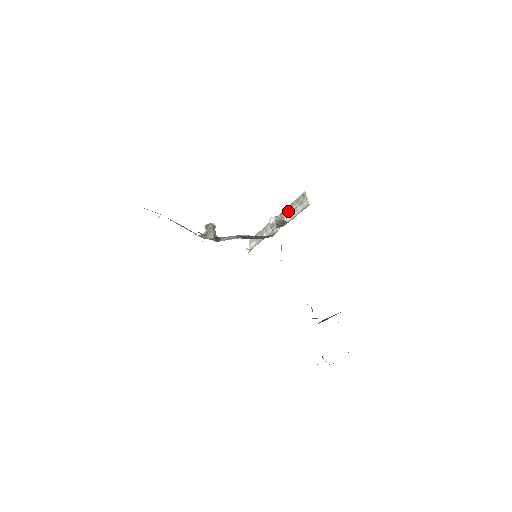
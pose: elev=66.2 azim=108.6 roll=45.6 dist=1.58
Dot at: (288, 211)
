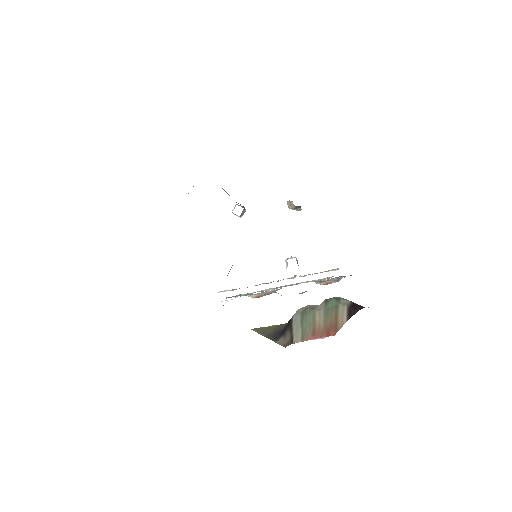
Dot at: (304, 275)
